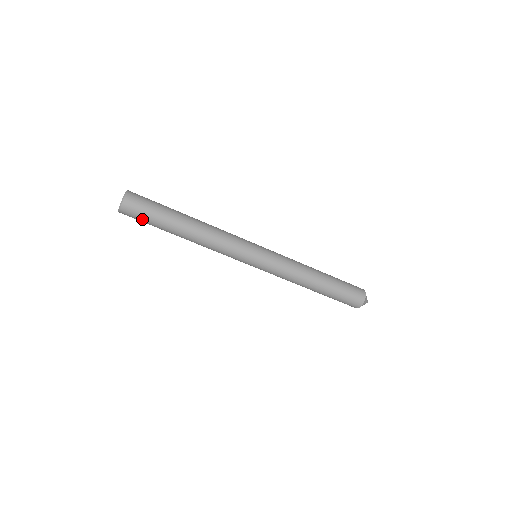
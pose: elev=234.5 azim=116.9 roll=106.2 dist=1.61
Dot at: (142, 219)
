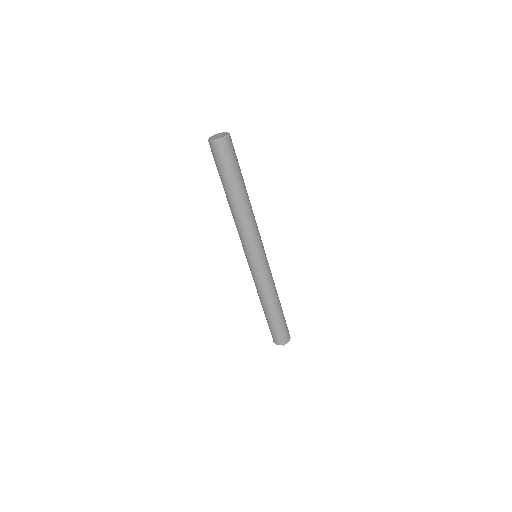
Dot at: (225, 162)
